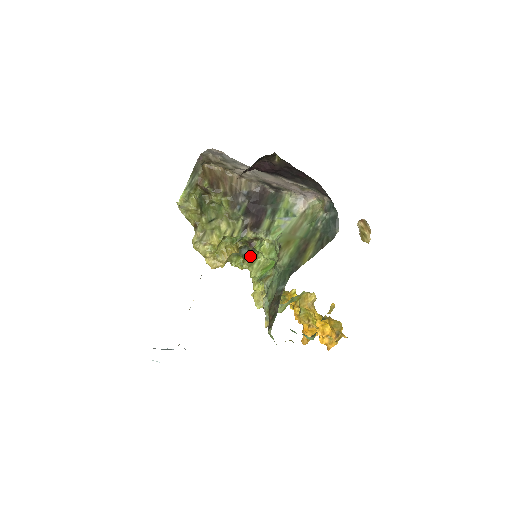
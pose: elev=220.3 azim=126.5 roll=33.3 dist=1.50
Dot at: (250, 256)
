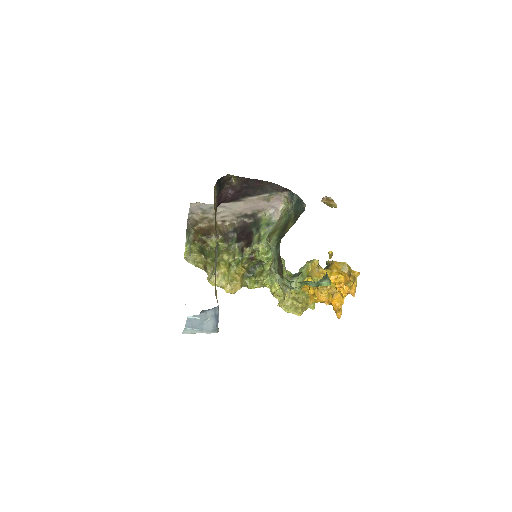
Dot at: (258, 272)
